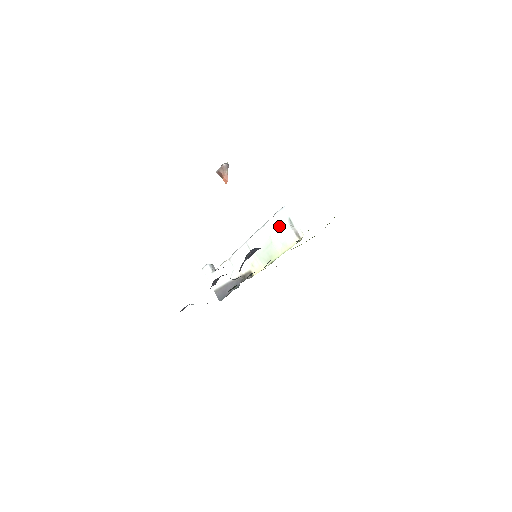
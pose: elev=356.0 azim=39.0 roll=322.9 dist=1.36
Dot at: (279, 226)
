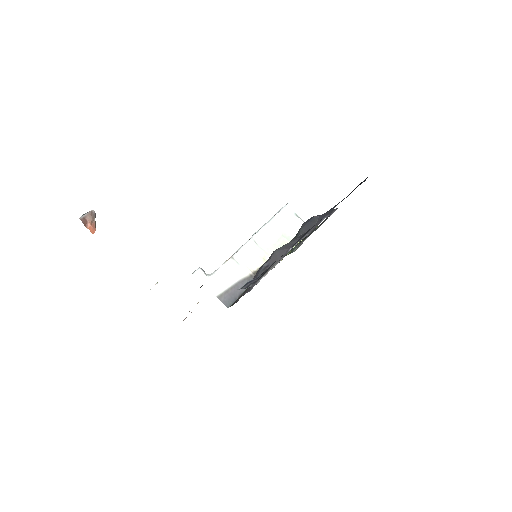
Dot at: (287, 220)
